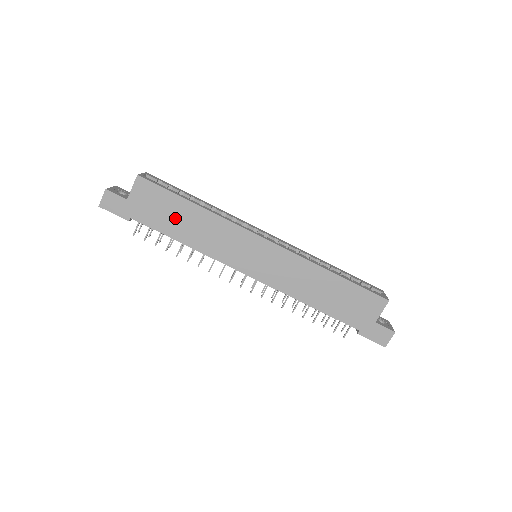
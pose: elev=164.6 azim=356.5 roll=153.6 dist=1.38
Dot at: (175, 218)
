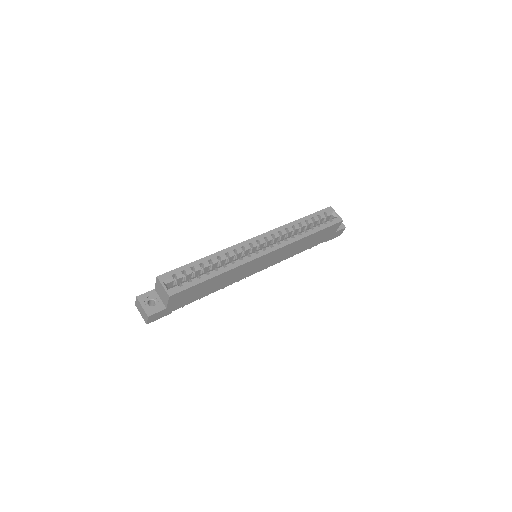
Dot at: (204, 290)
